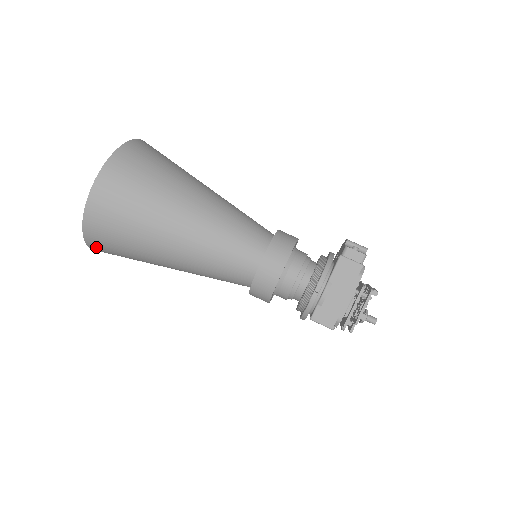
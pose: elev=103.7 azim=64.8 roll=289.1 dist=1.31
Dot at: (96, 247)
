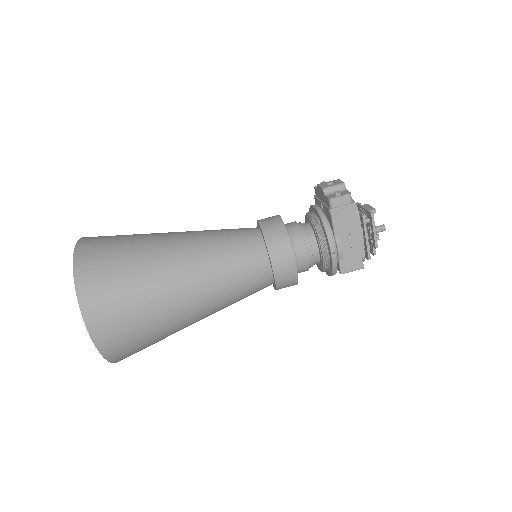
Dot at: occluded
